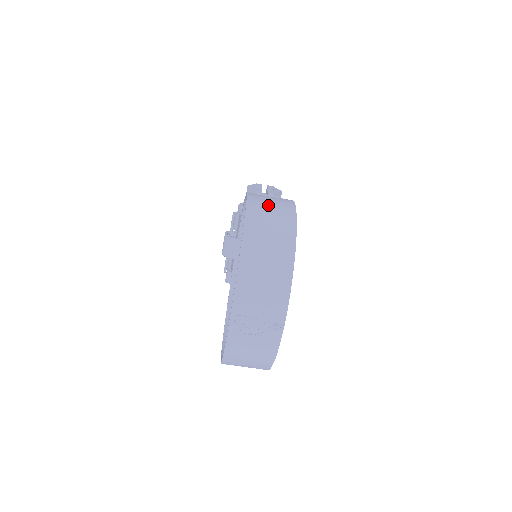
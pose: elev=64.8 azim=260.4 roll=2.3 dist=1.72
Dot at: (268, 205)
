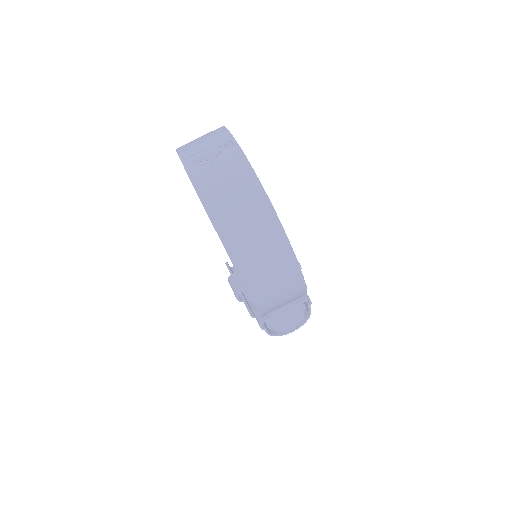
Dot at: occluded
